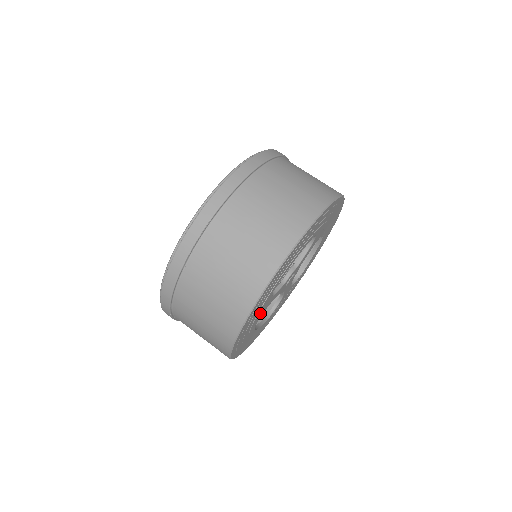
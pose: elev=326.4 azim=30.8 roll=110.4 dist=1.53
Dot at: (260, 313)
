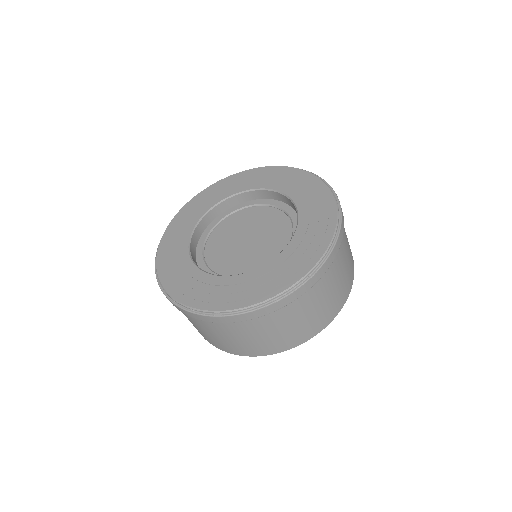
Dot at: occluded
